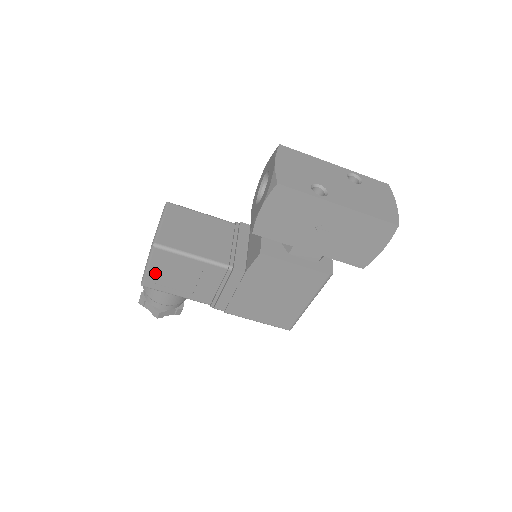
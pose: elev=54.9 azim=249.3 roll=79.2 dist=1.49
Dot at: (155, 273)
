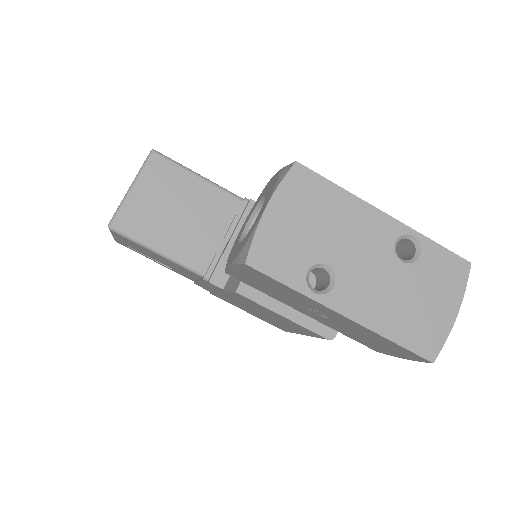
Dot at: (123, 242)
